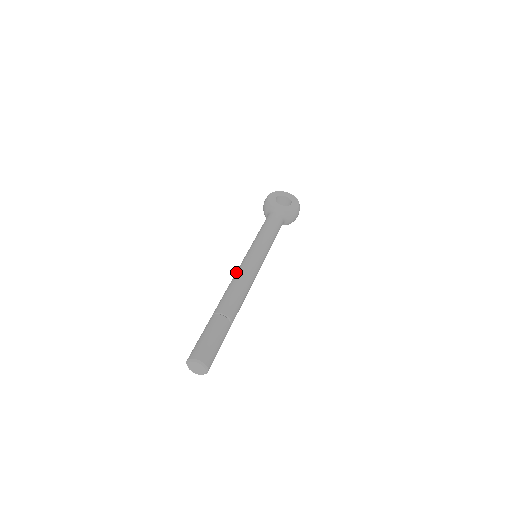
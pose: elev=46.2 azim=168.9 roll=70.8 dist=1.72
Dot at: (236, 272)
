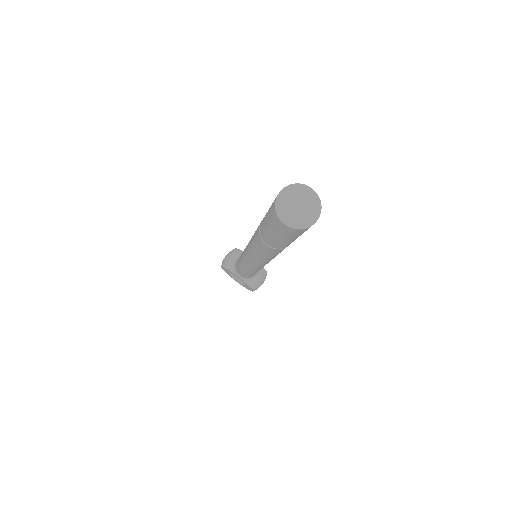
Dot at: occluded
